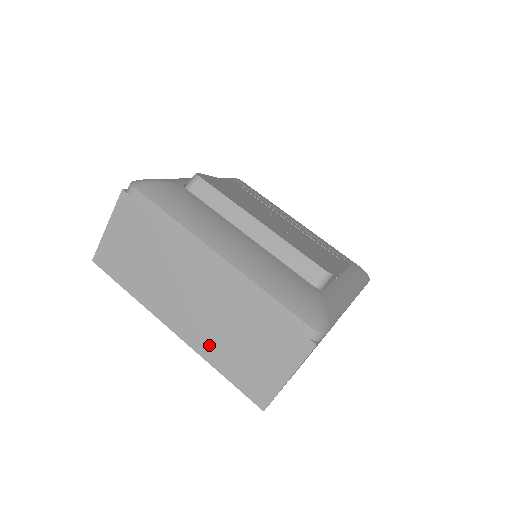
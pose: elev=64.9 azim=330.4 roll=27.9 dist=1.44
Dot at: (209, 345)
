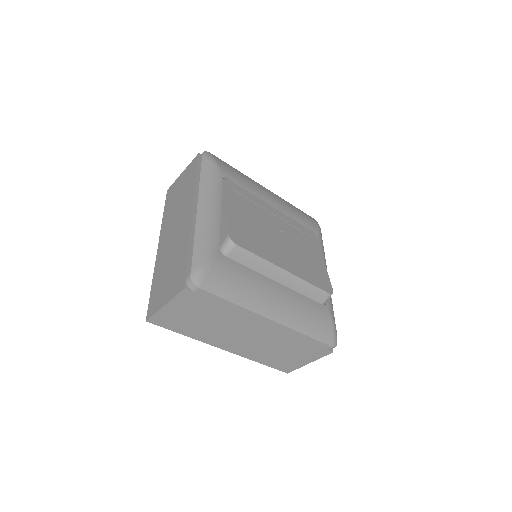
Dot at: (254, 354)
